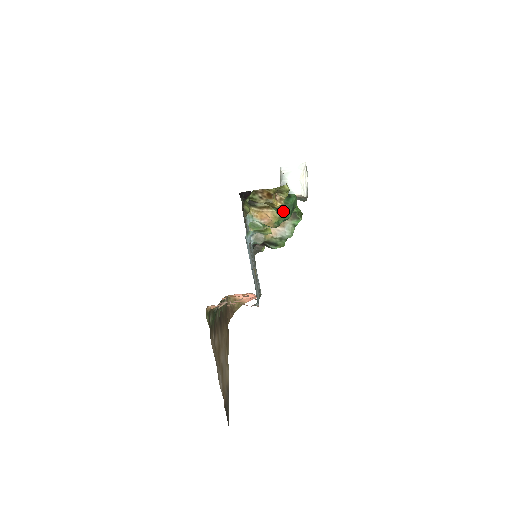
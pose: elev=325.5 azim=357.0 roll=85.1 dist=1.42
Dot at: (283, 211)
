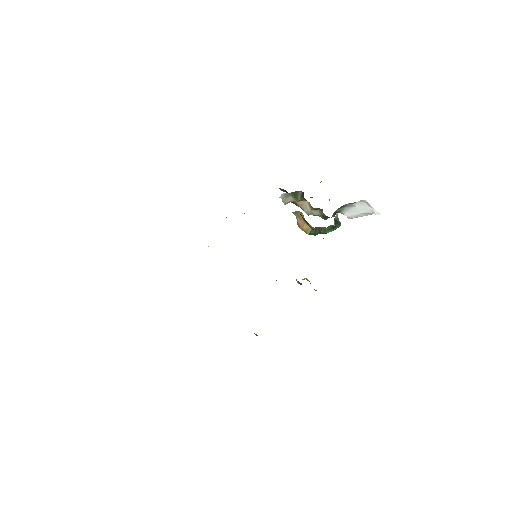
Dot at: (316, 232)
